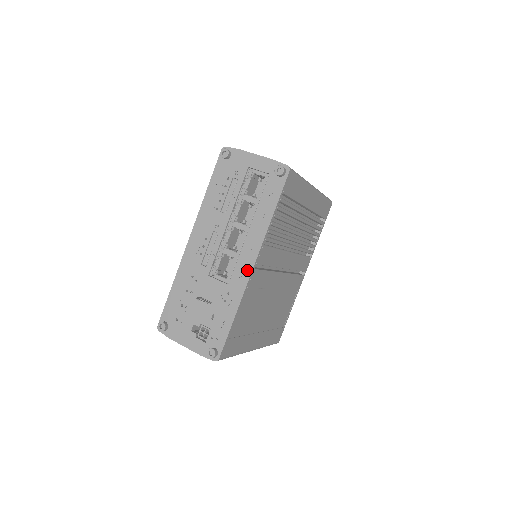
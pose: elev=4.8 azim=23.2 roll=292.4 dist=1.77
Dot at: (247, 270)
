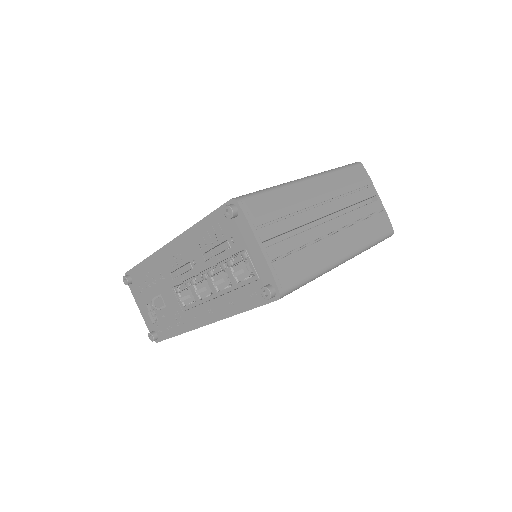
Dot at: (200, 321)
